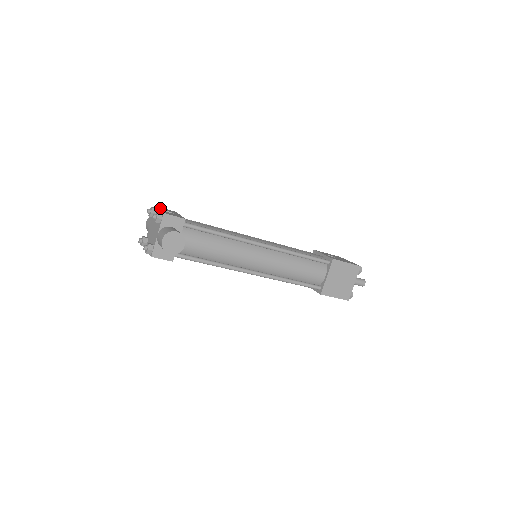
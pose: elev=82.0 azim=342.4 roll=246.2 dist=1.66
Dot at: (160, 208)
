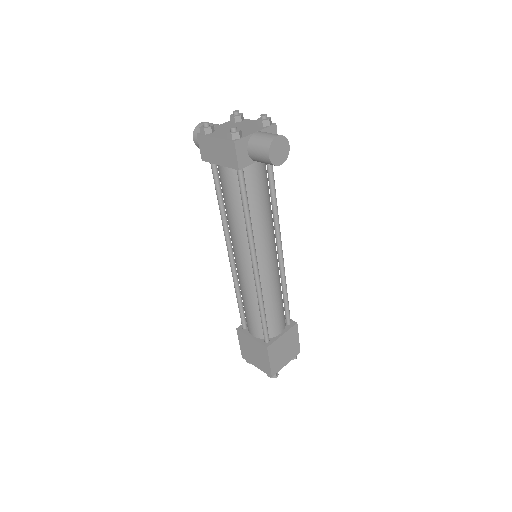
Dot at: occluded
